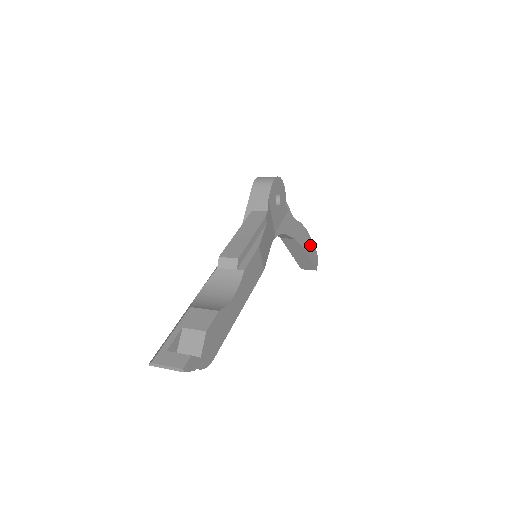
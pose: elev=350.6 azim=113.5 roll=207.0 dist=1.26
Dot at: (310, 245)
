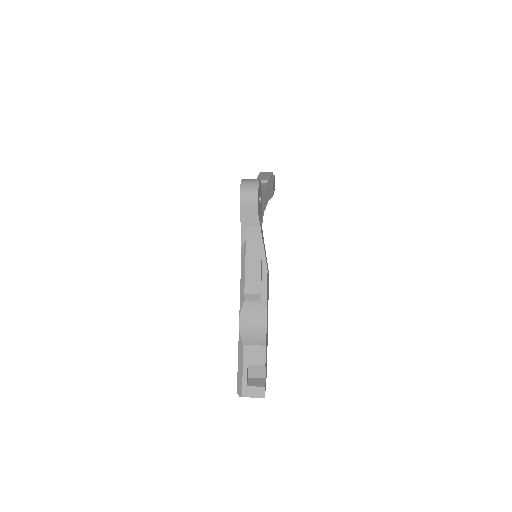
Dot at: (273, 184)
